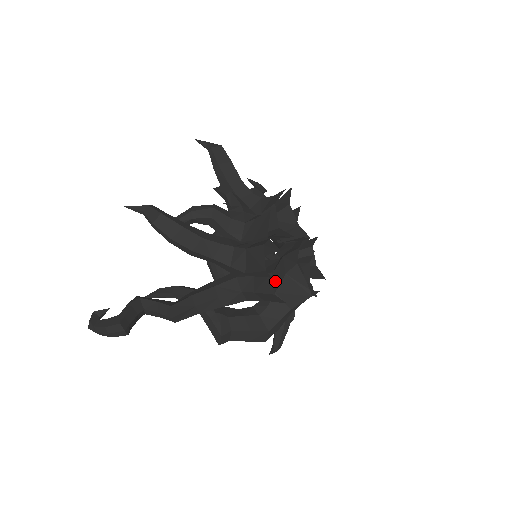
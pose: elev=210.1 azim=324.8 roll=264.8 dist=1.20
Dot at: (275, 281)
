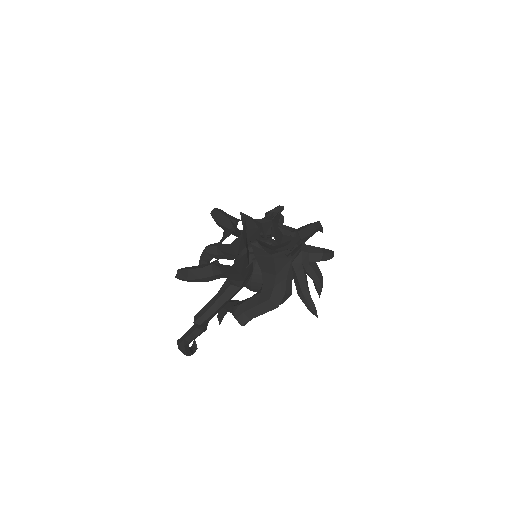
Dot at: (226, 265)
